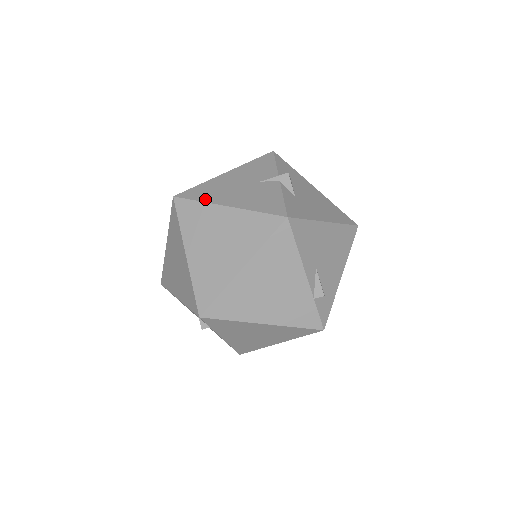
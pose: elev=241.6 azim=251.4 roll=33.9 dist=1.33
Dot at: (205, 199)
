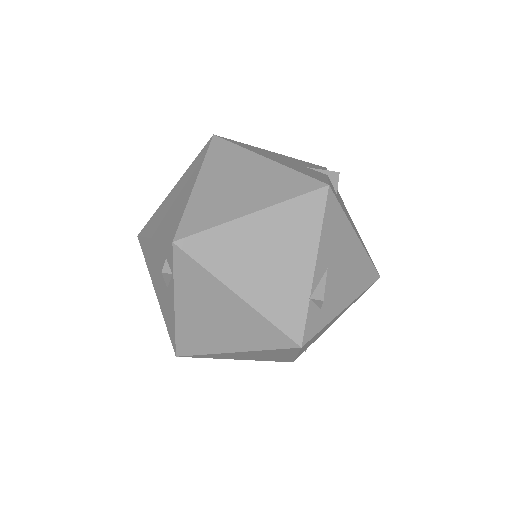
Dot at: (246, 147)
